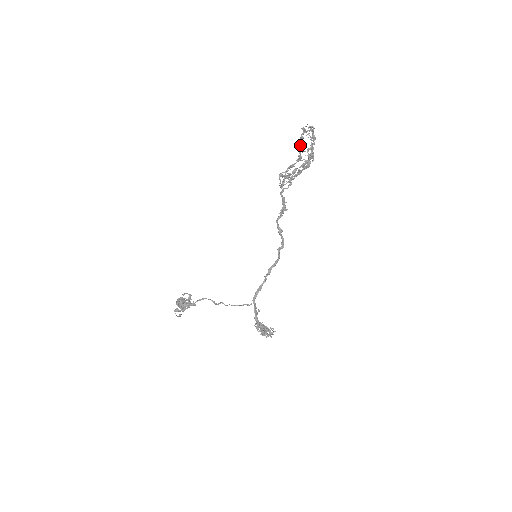
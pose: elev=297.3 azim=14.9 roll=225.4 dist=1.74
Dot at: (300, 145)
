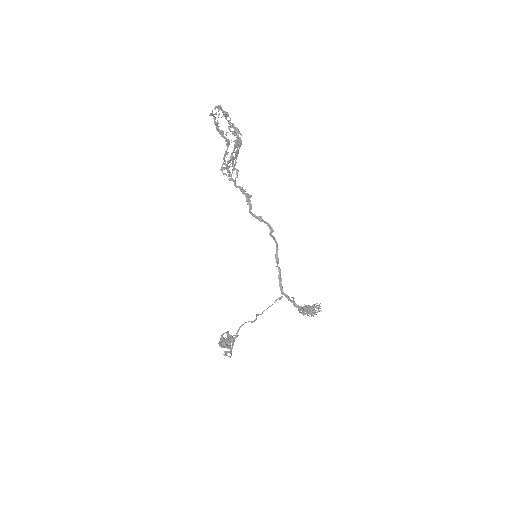
Dot at: (219, 131)
